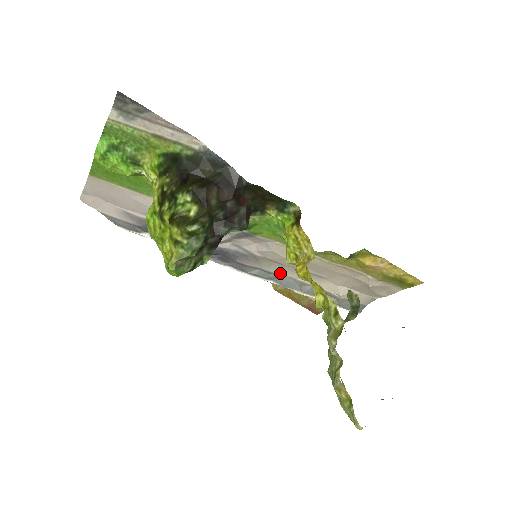
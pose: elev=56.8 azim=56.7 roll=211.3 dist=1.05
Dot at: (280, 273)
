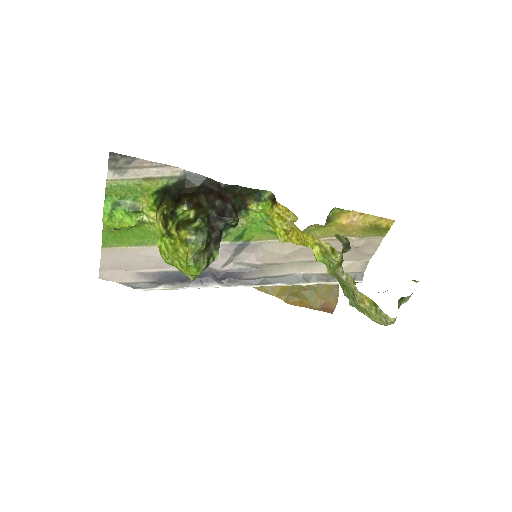
Dot at: (283, 273)
